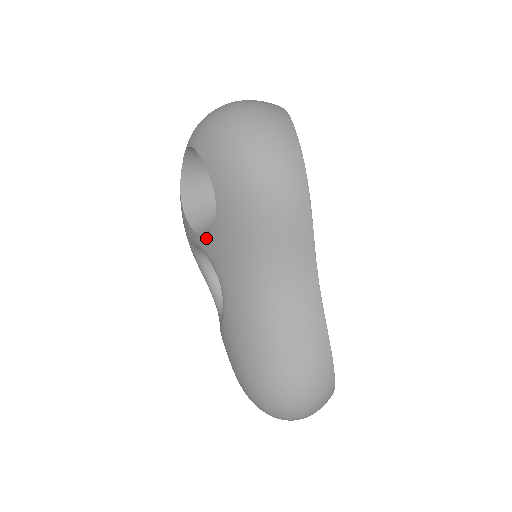
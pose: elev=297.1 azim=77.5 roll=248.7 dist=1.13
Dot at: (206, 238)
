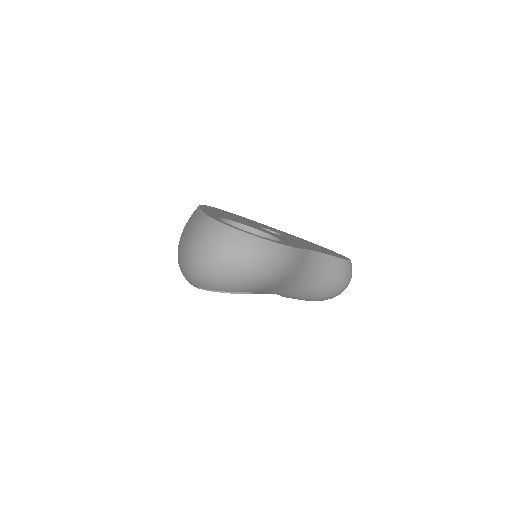
Dot at: occluded
